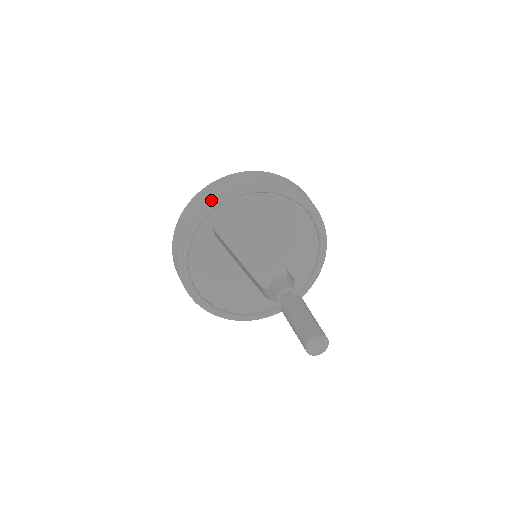
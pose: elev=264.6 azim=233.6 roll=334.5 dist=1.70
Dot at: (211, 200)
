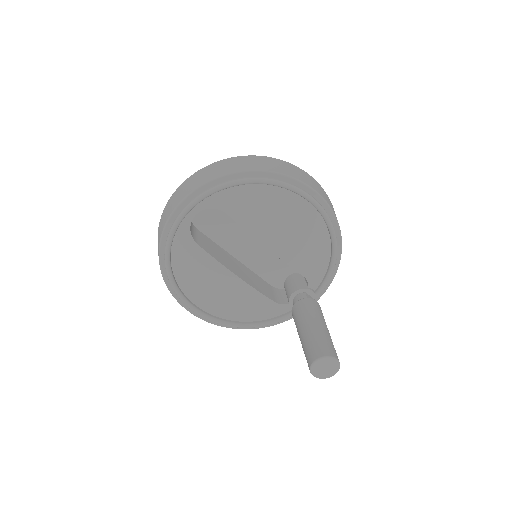
Dot at: (181, 203)
